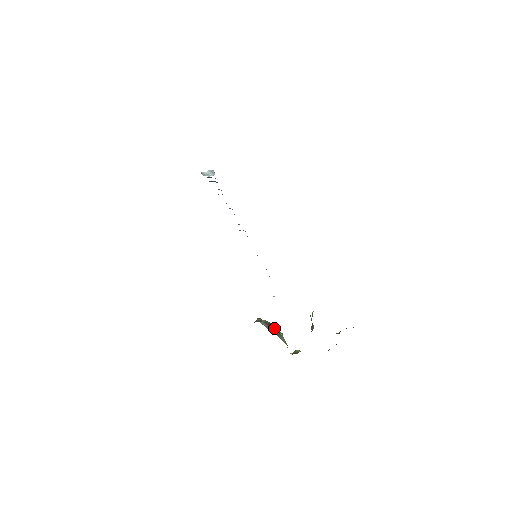
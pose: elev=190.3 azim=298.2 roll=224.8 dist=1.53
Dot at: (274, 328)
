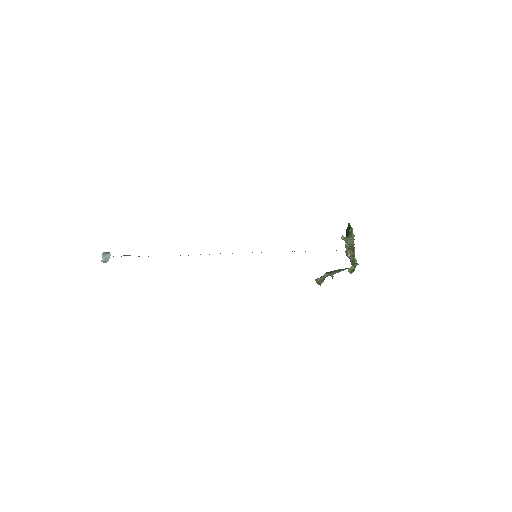
Dot at: (335, 271)
